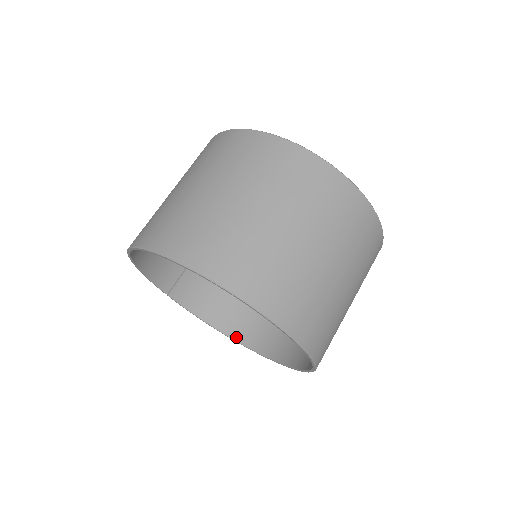
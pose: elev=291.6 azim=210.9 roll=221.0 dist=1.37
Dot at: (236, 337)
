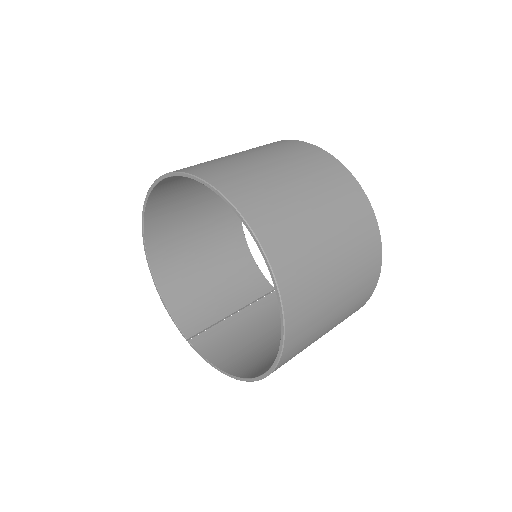
Dot at: (248, 376)
